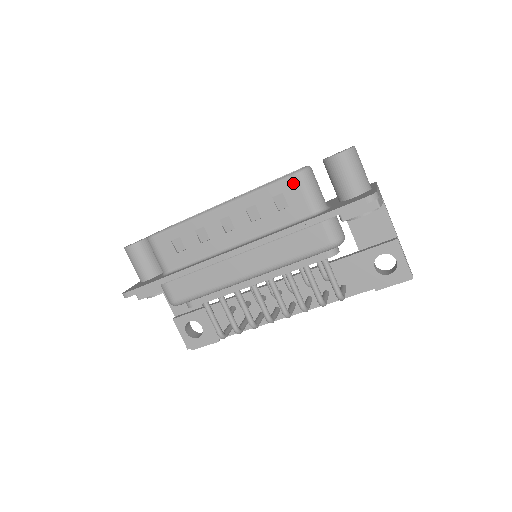
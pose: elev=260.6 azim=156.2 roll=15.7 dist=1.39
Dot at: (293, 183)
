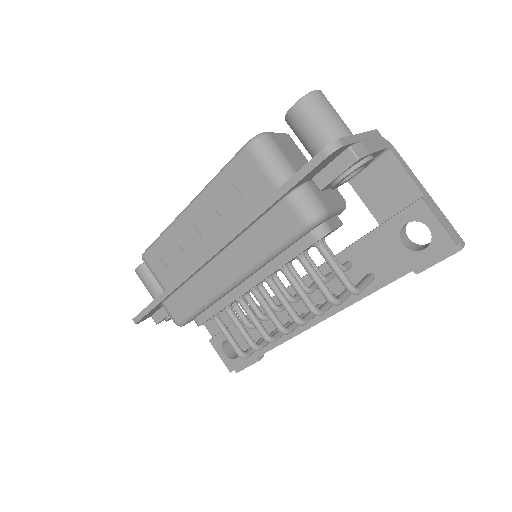
Dot at: (246, 158)
